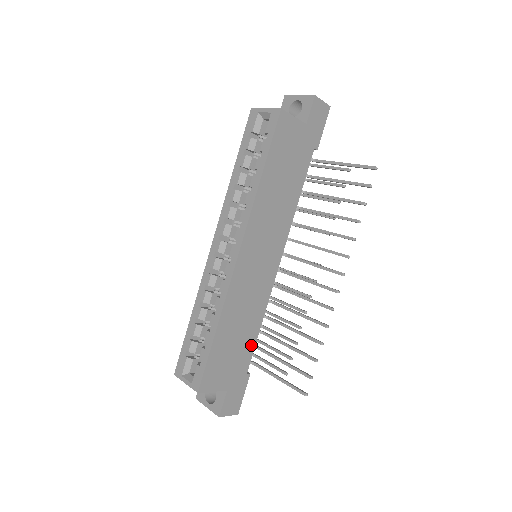
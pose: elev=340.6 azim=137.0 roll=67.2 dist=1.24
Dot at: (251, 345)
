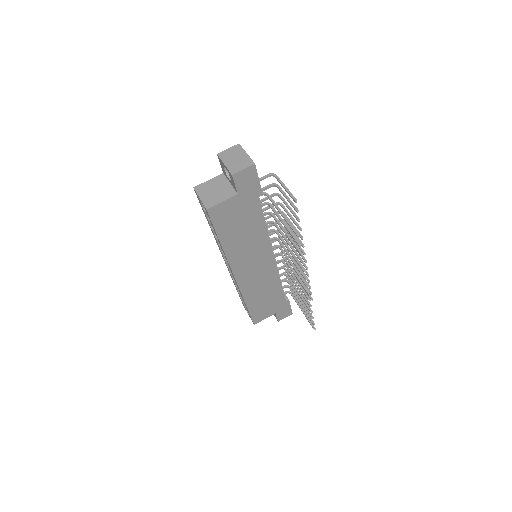
Dot at: (280, 293)
